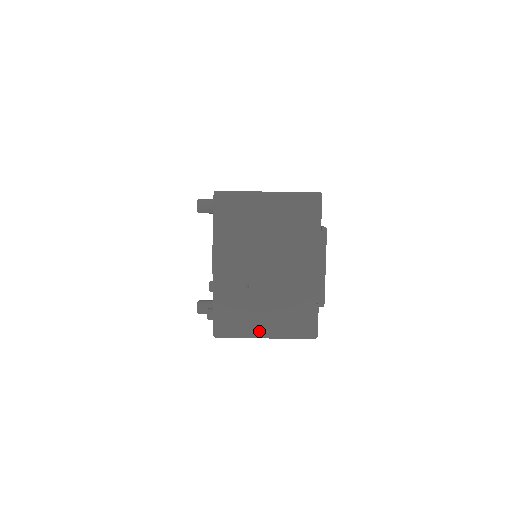
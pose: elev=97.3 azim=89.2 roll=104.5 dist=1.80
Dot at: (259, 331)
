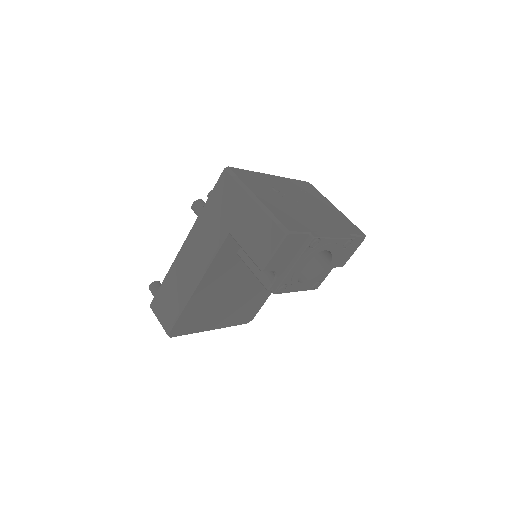
Dot at: (257, 193)
